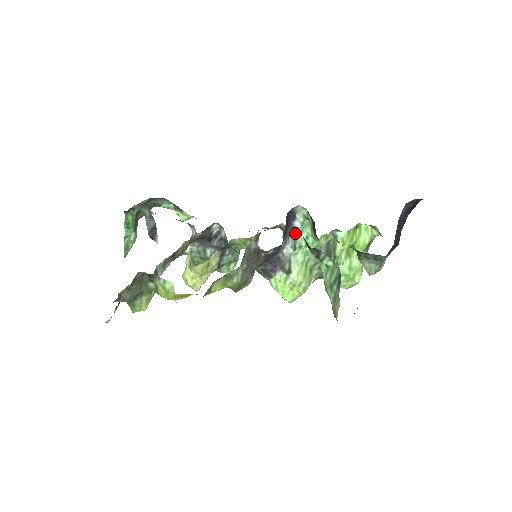
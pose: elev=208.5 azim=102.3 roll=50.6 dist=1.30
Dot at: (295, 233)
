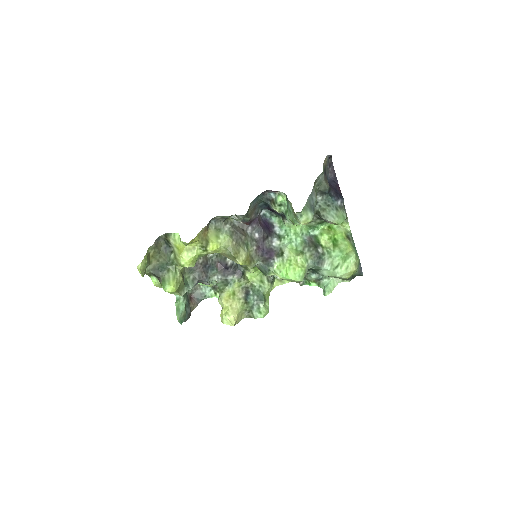
Dot at: (278, 235)
